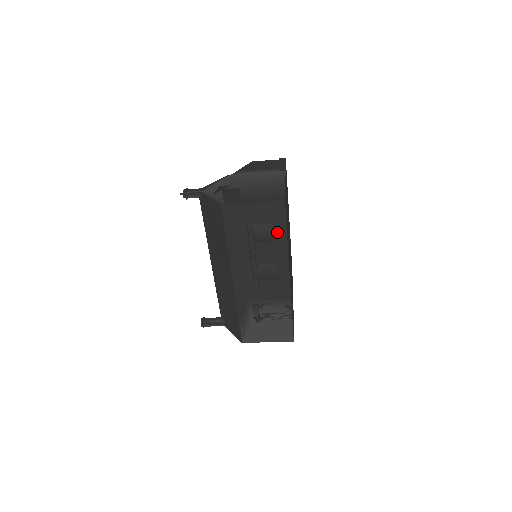
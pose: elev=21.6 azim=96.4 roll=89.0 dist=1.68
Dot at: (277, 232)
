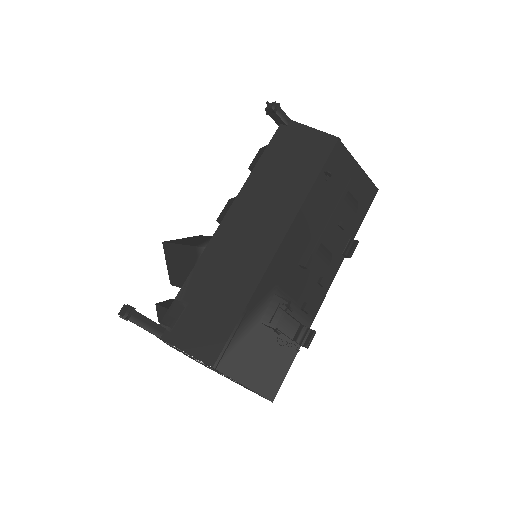
Dot at: (355, 217)
